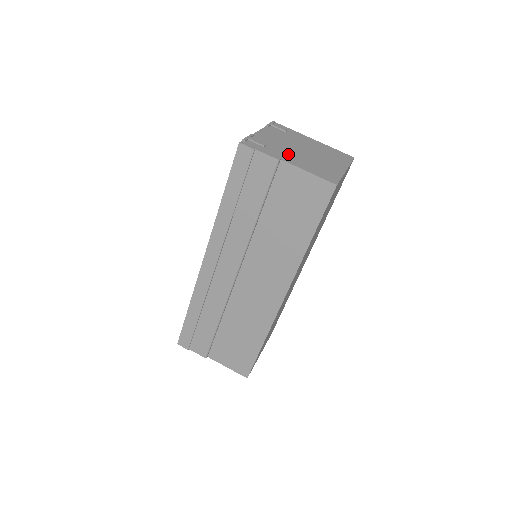
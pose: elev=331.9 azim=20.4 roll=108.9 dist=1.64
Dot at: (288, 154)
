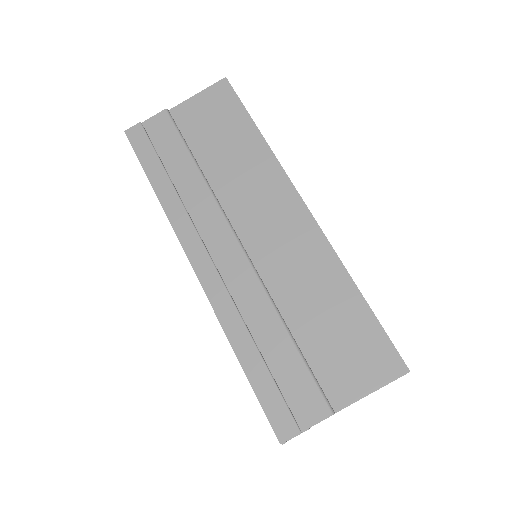
Dot at: occluded
